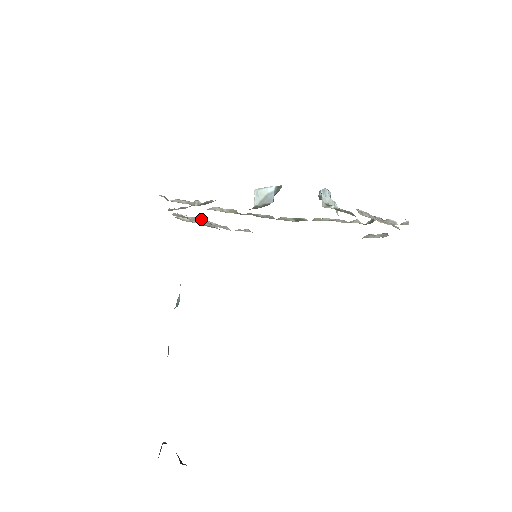
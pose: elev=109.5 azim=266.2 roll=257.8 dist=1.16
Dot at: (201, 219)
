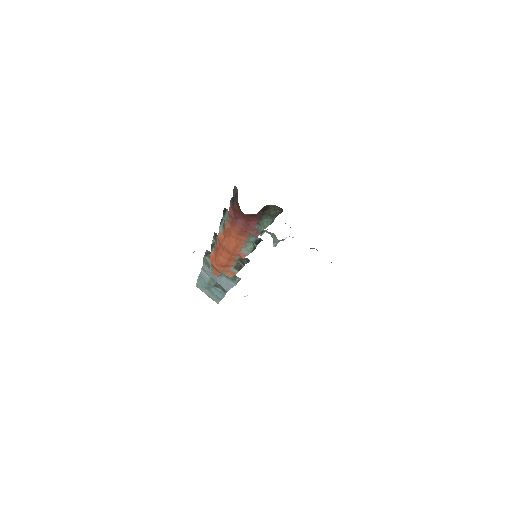
Dot at: occluded
